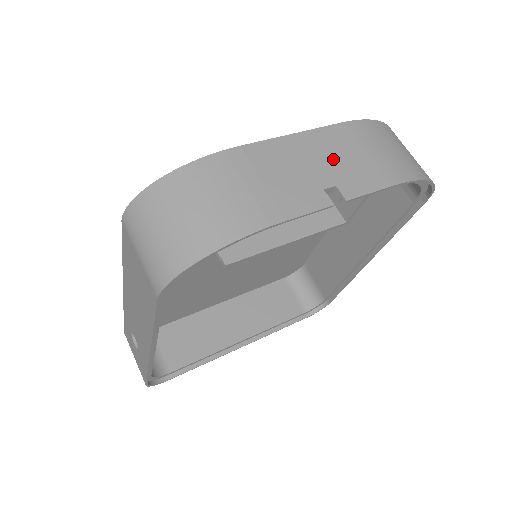
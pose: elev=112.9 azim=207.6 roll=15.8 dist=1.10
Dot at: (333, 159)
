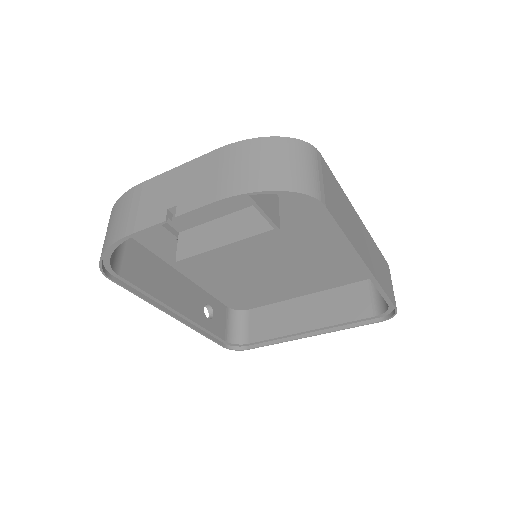
Dot at: (189, 183)
